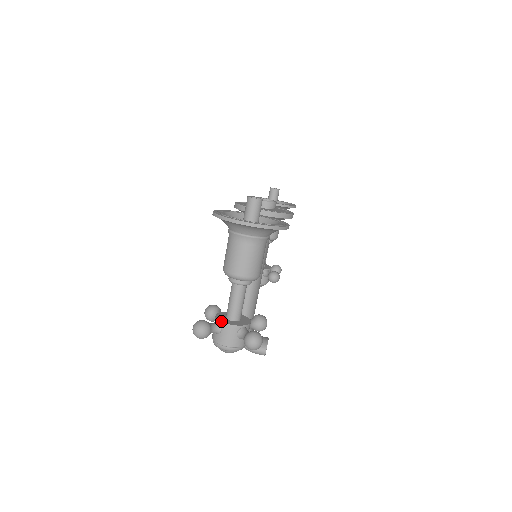
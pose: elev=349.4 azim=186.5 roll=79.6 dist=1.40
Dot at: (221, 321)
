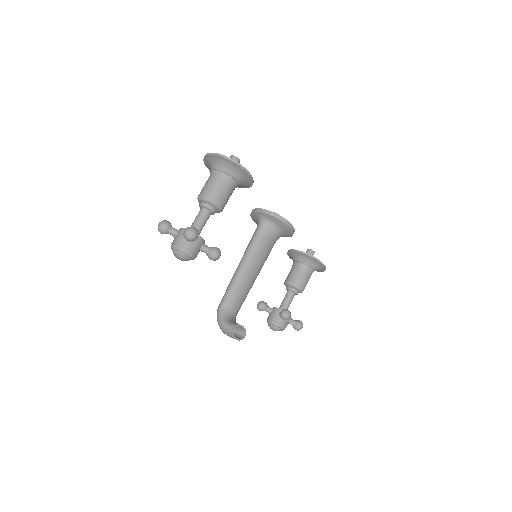
Dot at: (181, 228)
